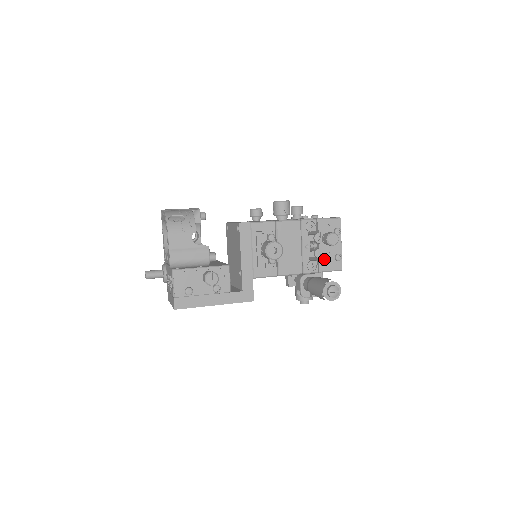
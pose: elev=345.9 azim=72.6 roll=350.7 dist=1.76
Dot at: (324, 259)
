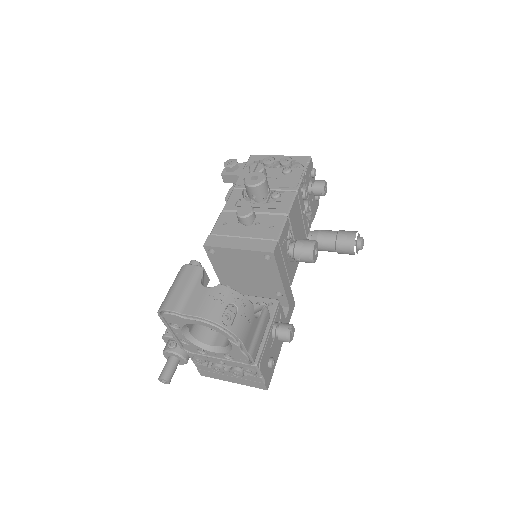
Dot at: (312, 209)
